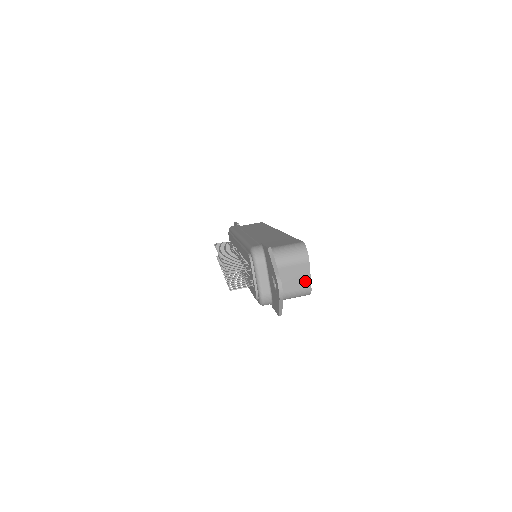
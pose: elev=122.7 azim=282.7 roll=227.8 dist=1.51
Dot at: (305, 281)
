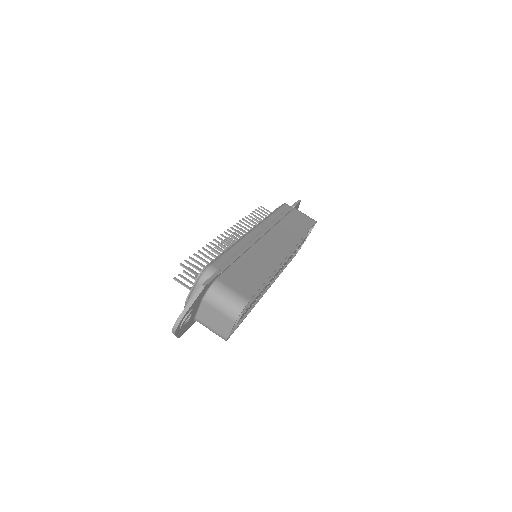
Dot at: (224, 330)
